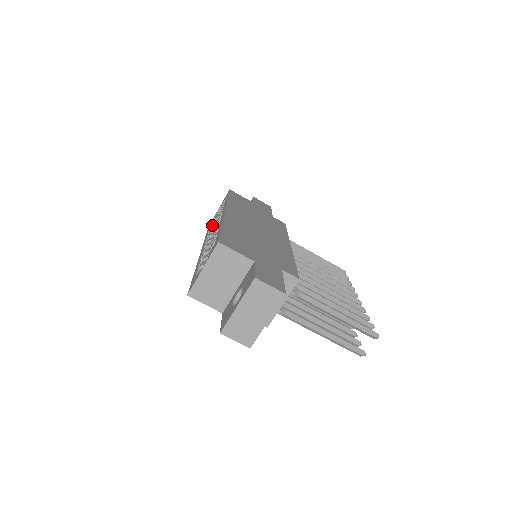
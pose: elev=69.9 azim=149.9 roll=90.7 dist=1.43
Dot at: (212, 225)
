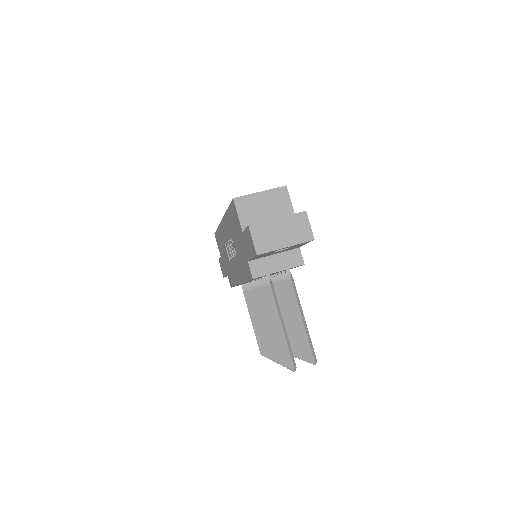
Dot at: occluded
